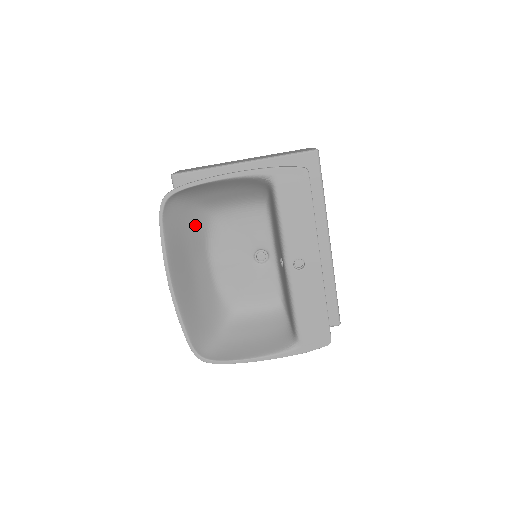
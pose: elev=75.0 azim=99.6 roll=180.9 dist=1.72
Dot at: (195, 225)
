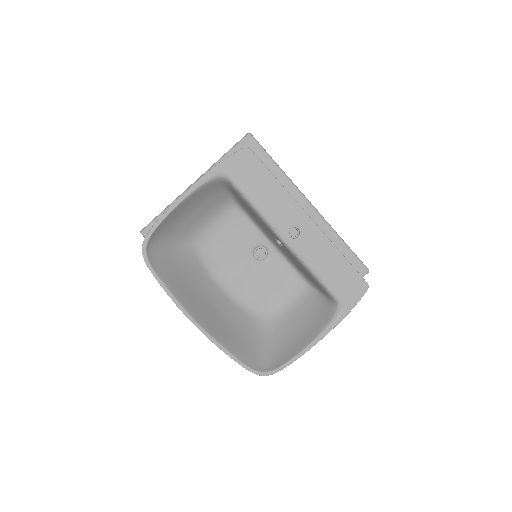
Dot at: (186, 260)
